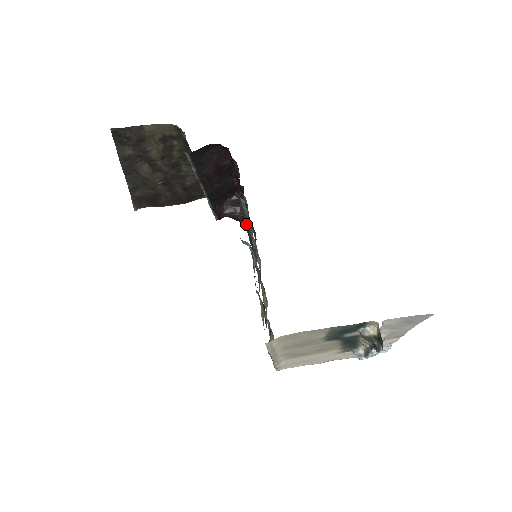
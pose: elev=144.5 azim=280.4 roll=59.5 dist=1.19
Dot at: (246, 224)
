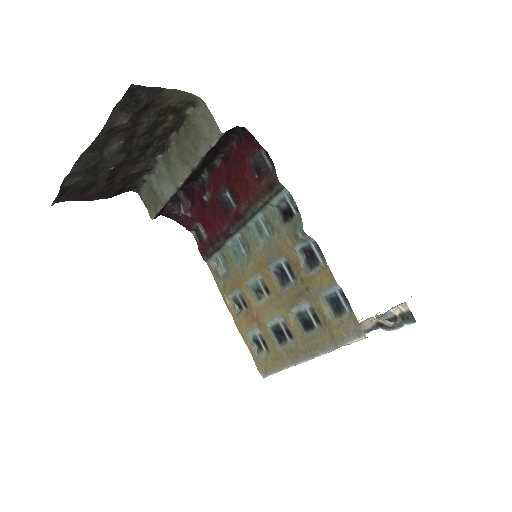
Dot at: (245, 221)
